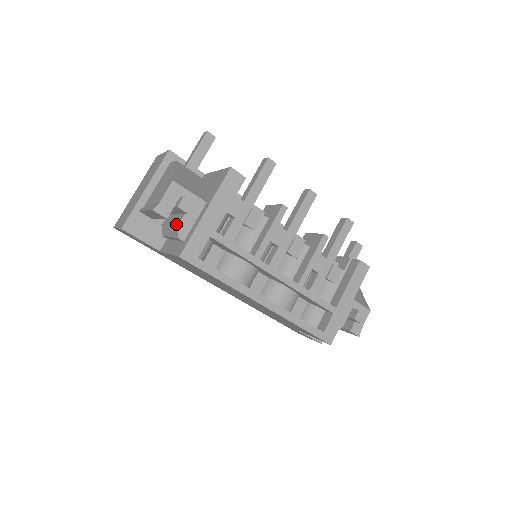
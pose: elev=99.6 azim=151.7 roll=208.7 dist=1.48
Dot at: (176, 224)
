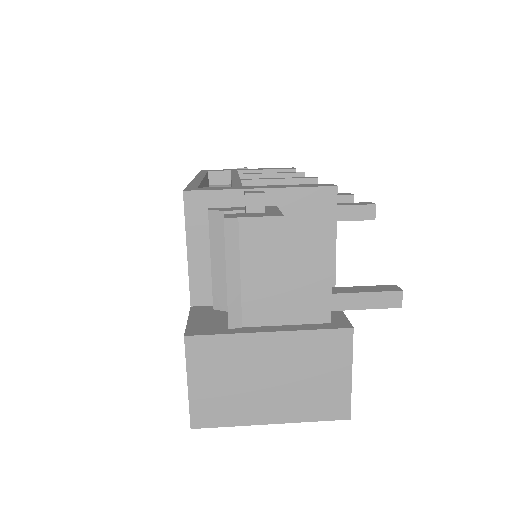
Dot at: occluded
